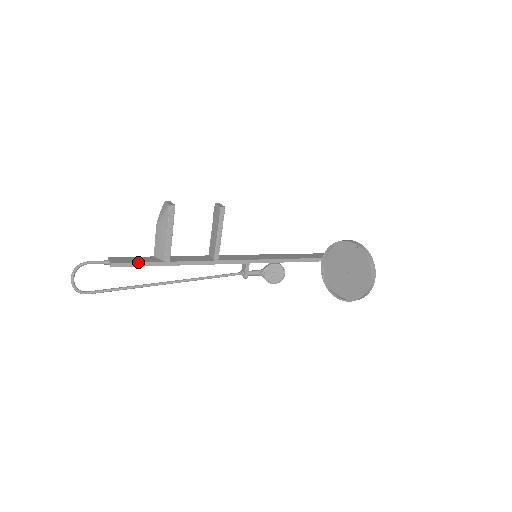
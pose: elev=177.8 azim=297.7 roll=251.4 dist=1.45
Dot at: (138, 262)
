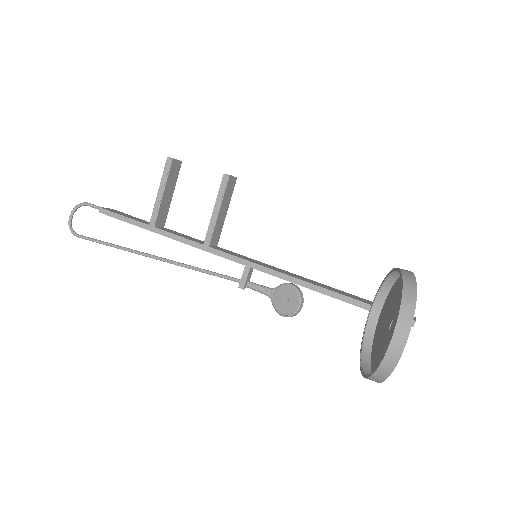
Dot at: (124, 216)
